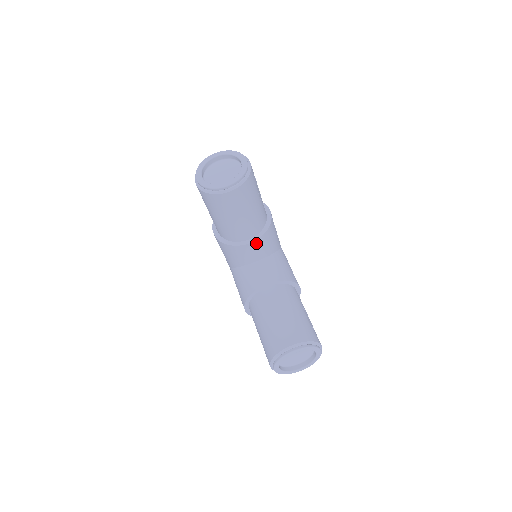
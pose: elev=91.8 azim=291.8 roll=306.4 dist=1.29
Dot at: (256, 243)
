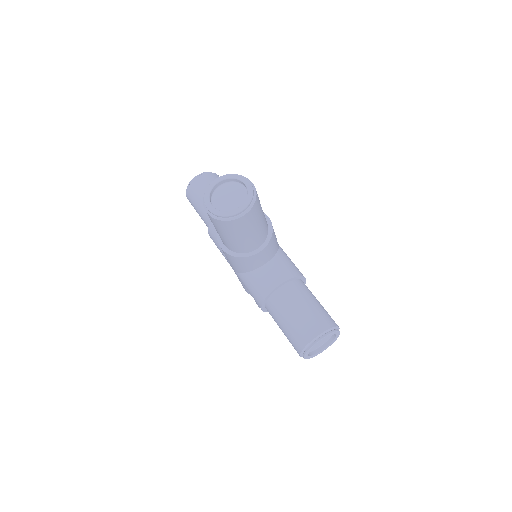
Dot at: (264, 250)
